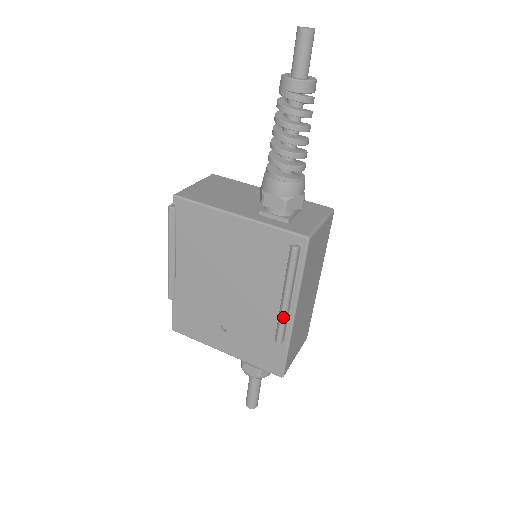
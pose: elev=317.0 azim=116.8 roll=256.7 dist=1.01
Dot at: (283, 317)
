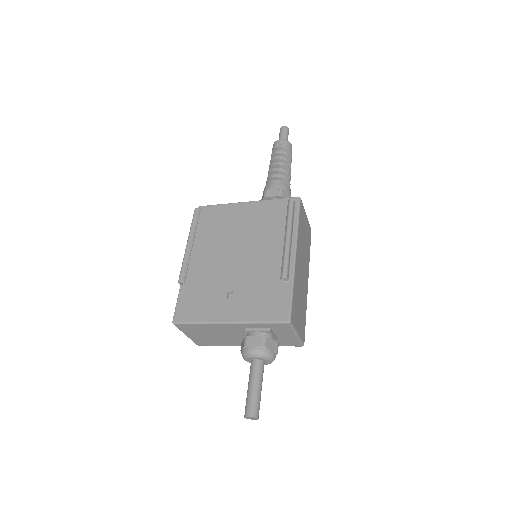
Dot at: (287, 251)
